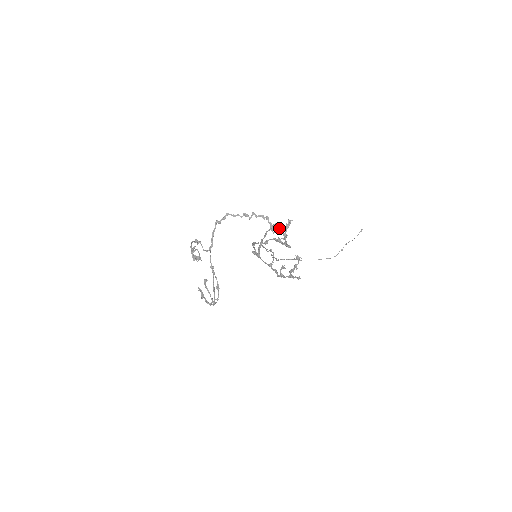
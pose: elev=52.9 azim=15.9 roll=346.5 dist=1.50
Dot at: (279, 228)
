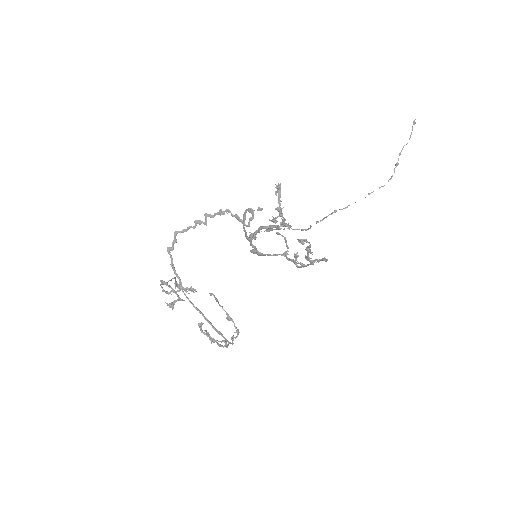
Dot at: (252, 215)
